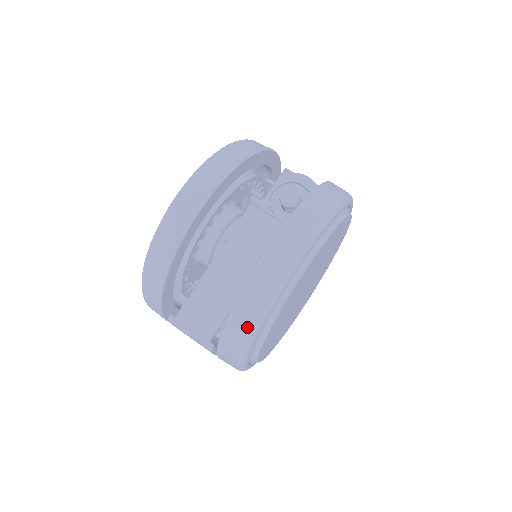
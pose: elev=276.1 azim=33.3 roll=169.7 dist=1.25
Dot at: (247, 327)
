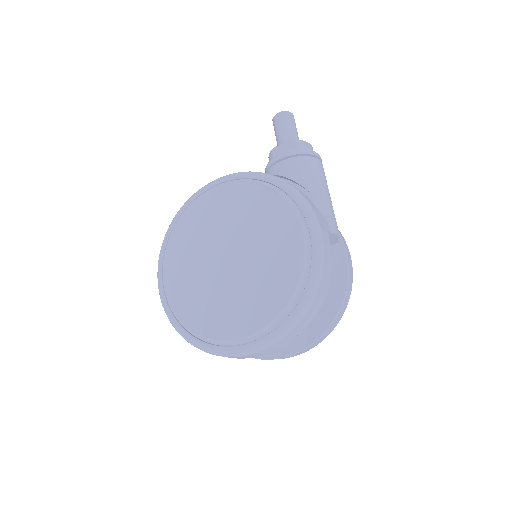
Dot at: occluded
